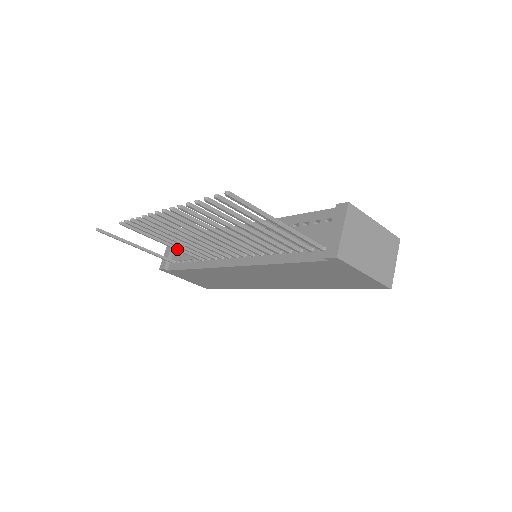
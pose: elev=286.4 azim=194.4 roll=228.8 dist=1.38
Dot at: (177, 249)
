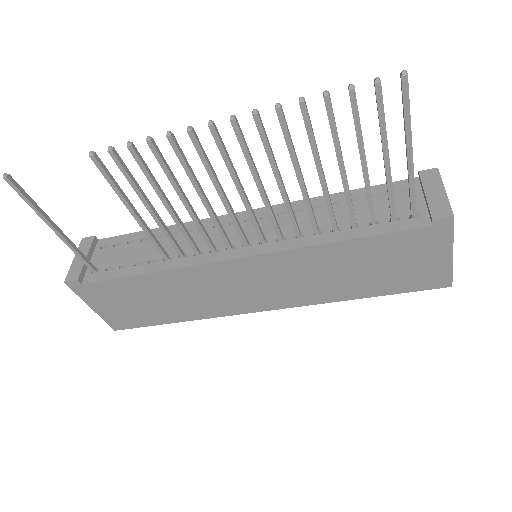
Dot at: (147, 229)
